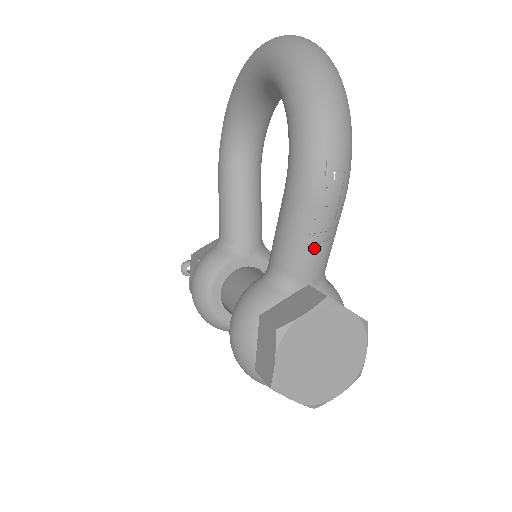
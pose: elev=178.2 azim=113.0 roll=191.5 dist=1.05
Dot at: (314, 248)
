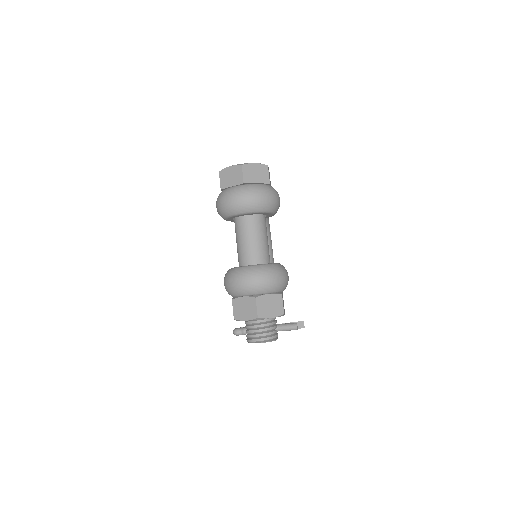
Dot at: occluded
